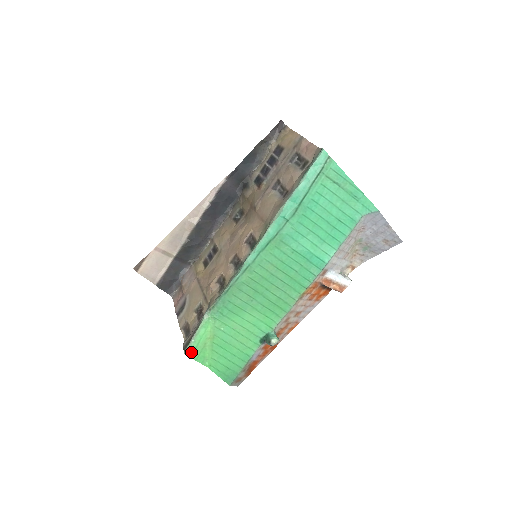
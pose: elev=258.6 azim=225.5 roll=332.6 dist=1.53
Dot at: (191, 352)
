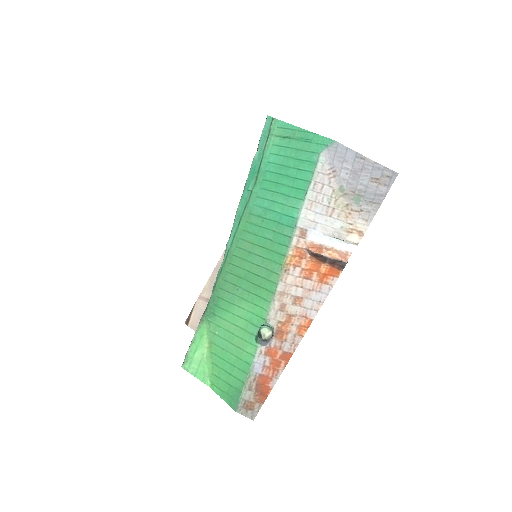
Dot at: (188, 364)
